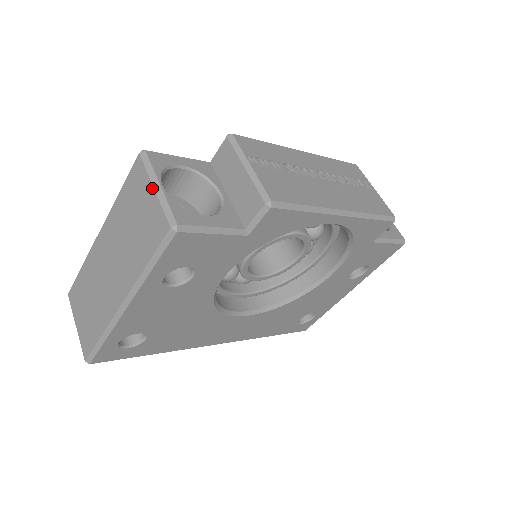
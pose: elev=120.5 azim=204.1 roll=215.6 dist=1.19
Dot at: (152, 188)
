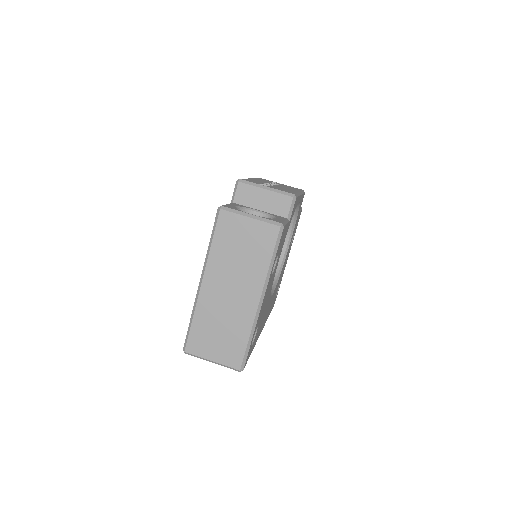
Dot at: (248, 218)
